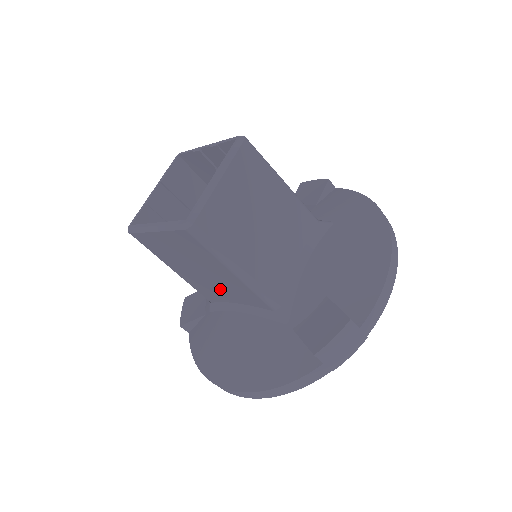
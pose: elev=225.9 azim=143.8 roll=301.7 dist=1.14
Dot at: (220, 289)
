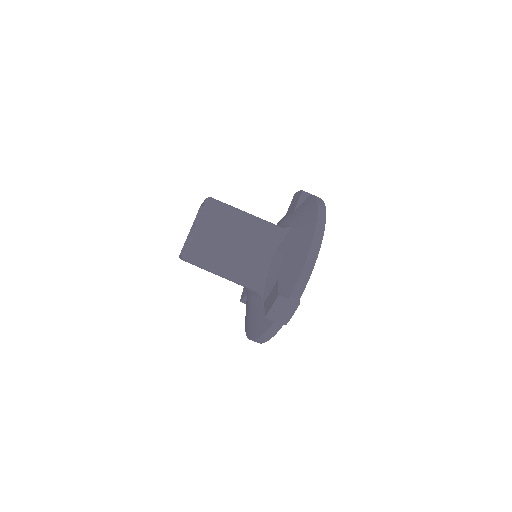
Dot at: occluded
